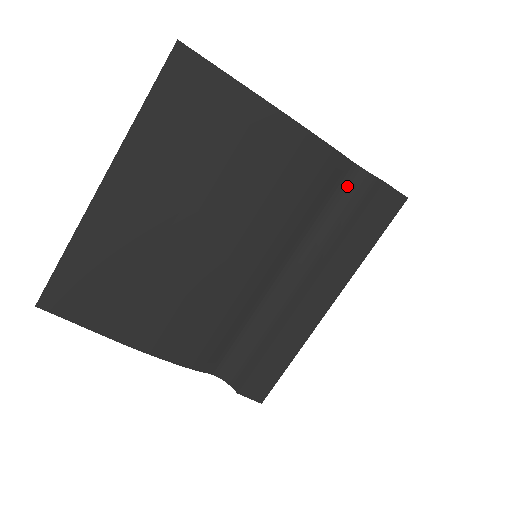
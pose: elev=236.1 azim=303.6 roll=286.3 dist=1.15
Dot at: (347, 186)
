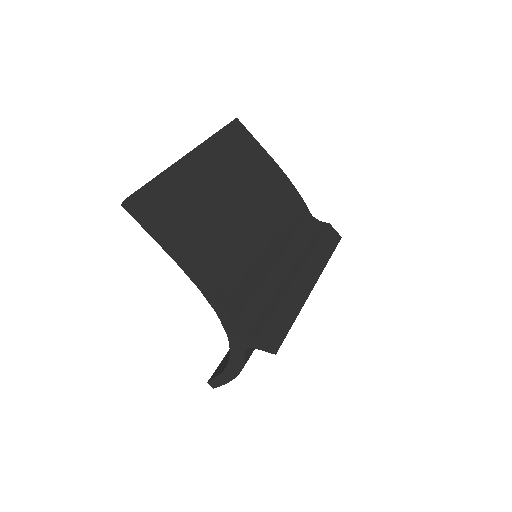
Dot at: (309, 224)
